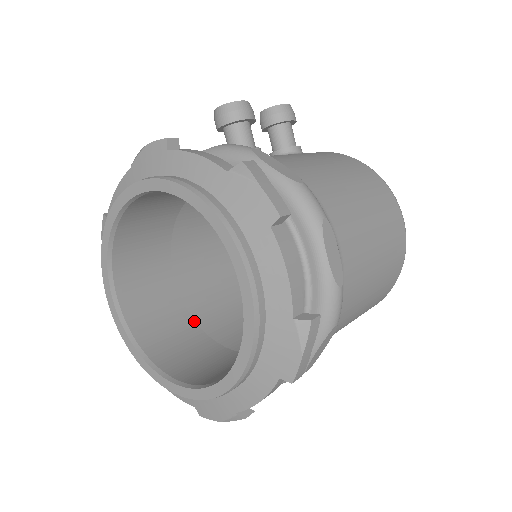
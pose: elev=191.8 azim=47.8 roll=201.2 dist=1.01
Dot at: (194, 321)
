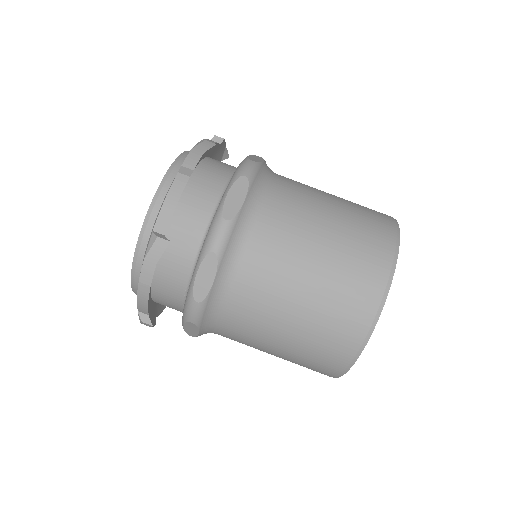
Dot at: occluded
